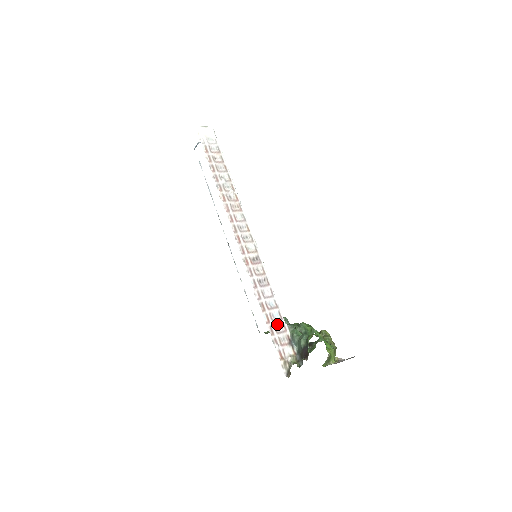
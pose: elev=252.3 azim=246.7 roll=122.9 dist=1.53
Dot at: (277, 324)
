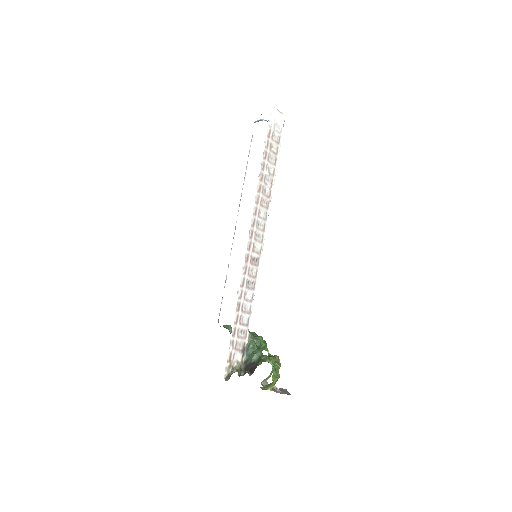
Dot at: (242, 328)
